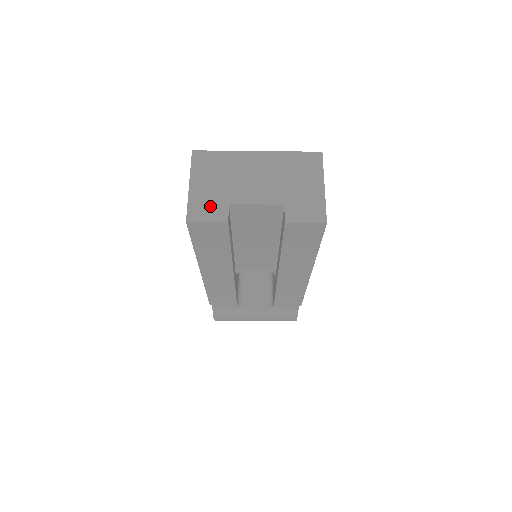
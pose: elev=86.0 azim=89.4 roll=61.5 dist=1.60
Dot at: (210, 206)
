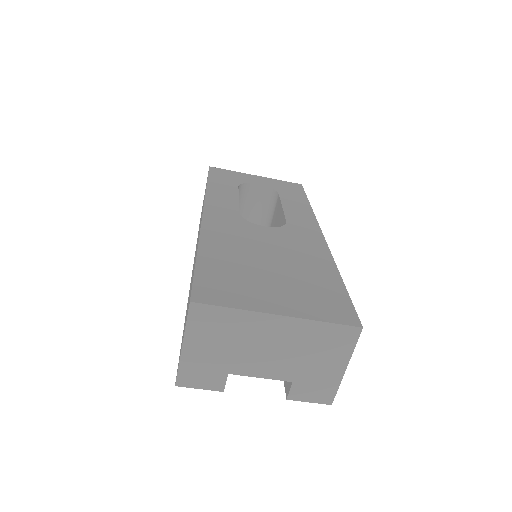
Dot at: (205, 374)
